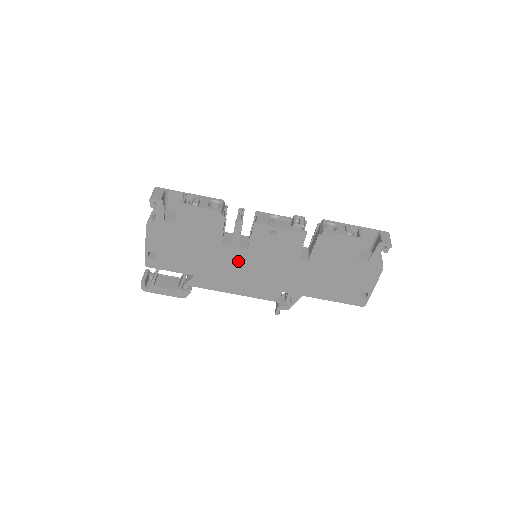
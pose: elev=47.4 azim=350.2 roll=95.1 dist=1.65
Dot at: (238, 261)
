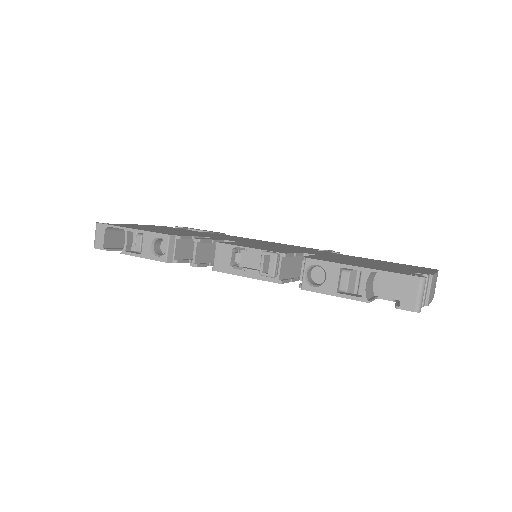
Dot at: occluded
